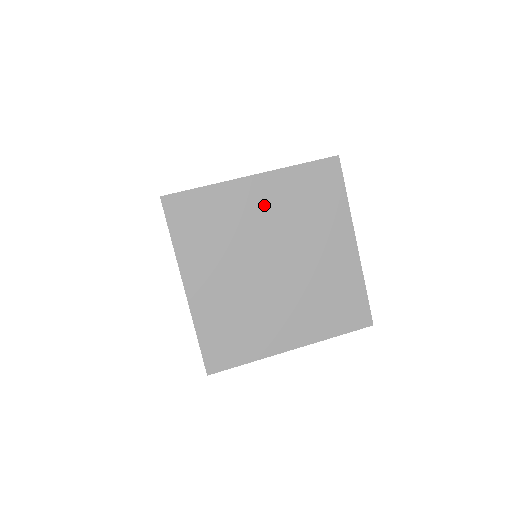
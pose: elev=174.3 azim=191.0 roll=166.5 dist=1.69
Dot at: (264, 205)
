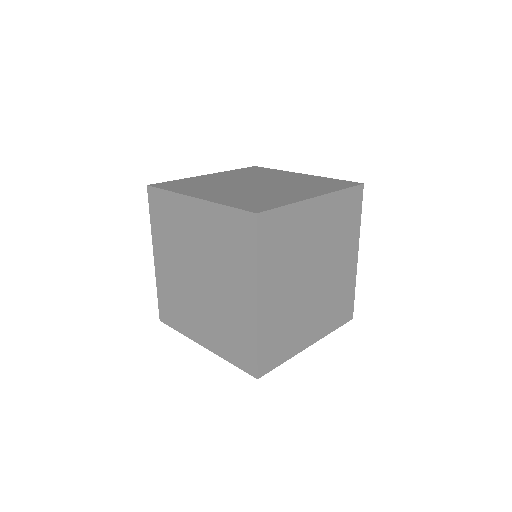
Dot at: (318, 224)
